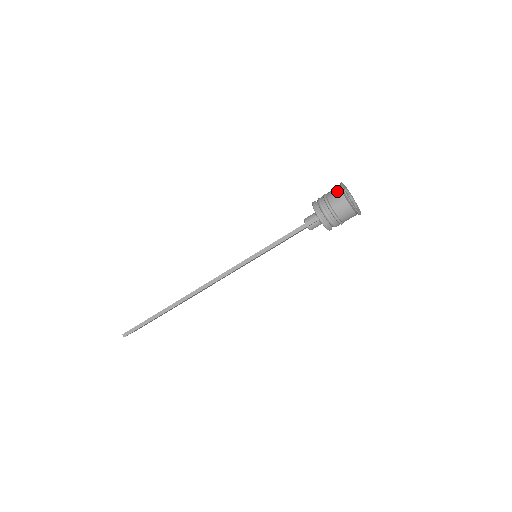
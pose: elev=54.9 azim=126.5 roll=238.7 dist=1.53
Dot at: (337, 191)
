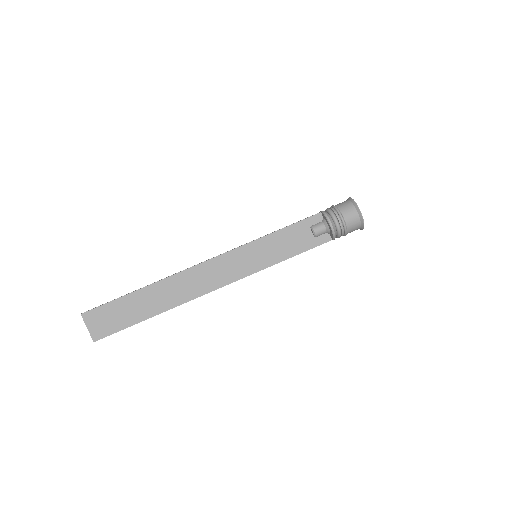
Dot at: occluded
